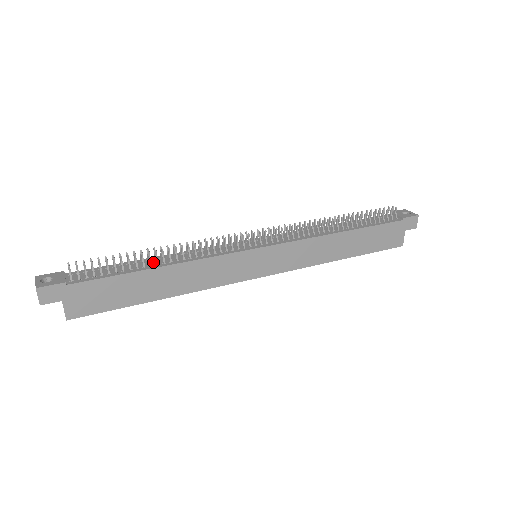
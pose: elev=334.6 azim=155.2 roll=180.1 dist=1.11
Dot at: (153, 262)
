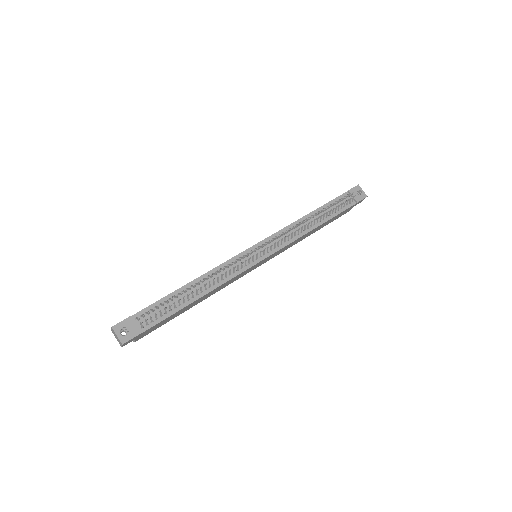
Dot at: occluded
